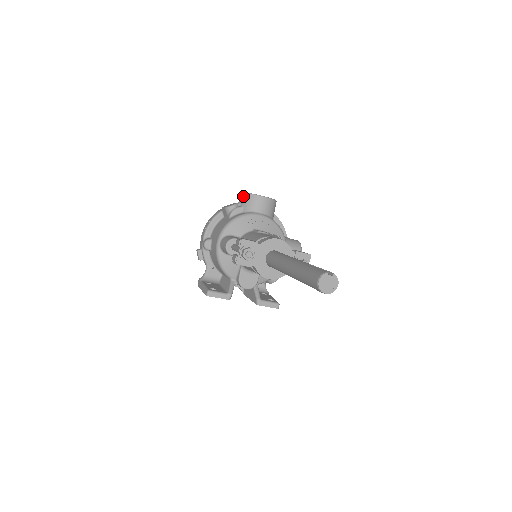
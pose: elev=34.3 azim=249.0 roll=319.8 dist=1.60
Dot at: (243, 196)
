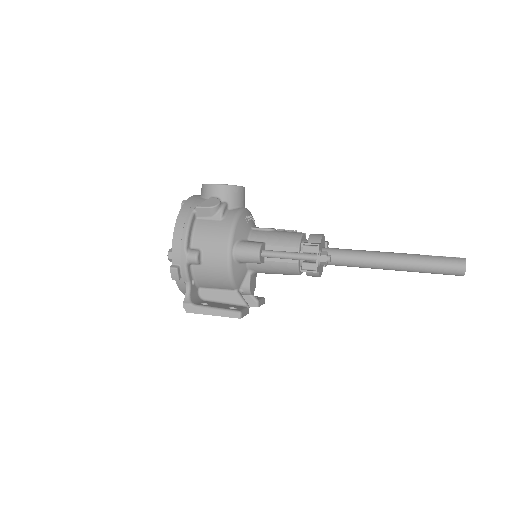
Dot at: (223, 189)
